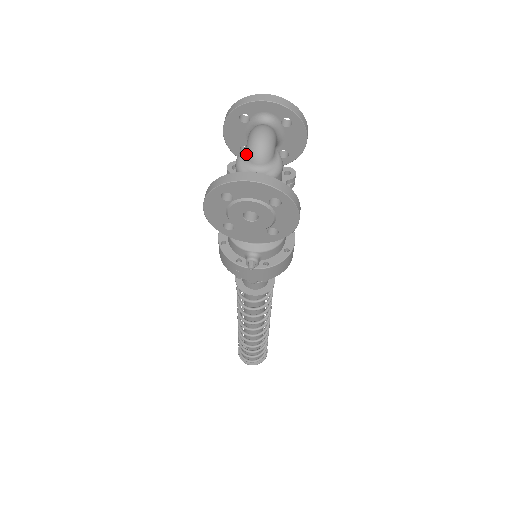
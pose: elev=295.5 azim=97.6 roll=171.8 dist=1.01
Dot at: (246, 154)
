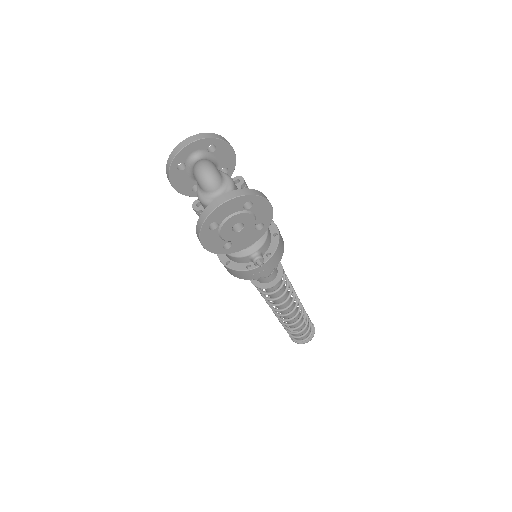
Dot at: (202, 189)
